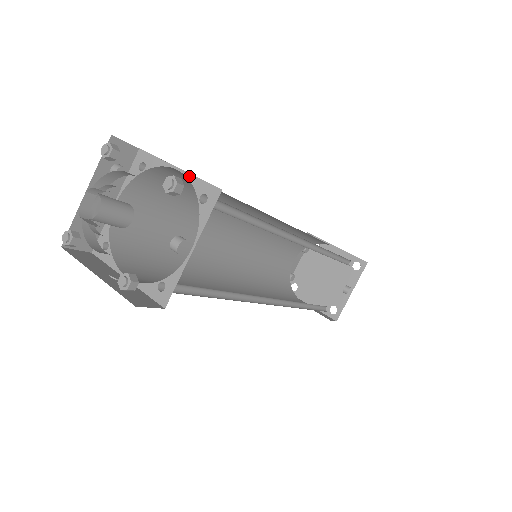
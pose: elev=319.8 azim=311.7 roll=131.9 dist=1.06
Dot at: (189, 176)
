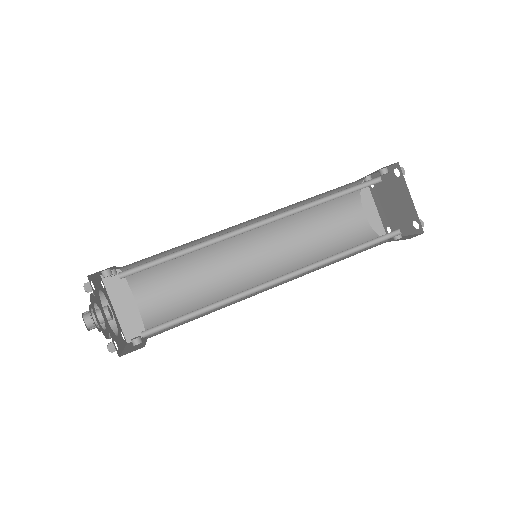
Dot at: occluded
